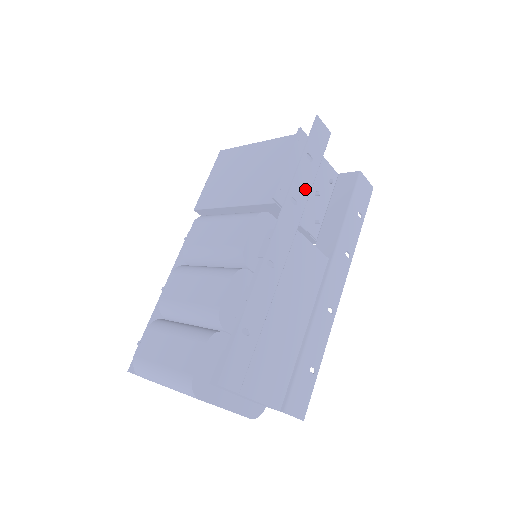
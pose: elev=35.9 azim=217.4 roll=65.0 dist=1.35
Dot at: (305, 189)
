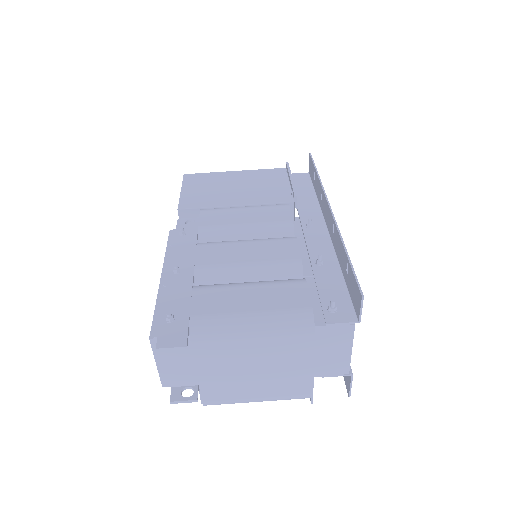
Dot at: occluded
